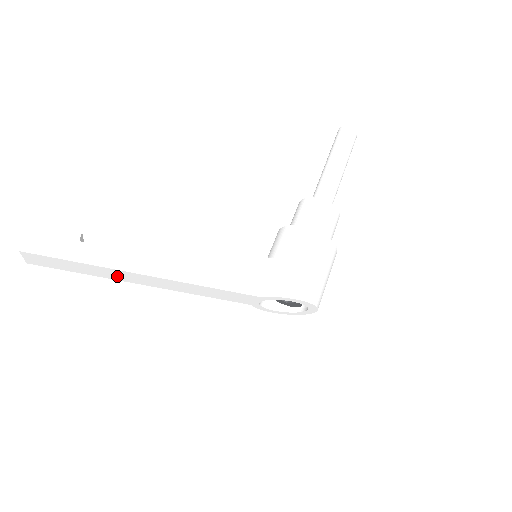
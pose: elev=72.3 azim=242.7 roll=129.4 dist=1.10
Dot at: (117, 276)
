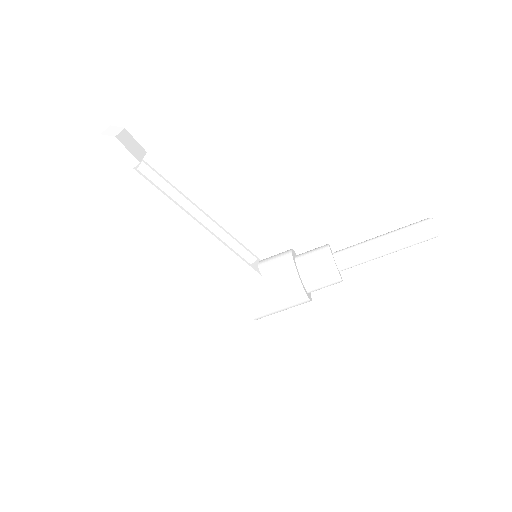
Dot at: occluded
